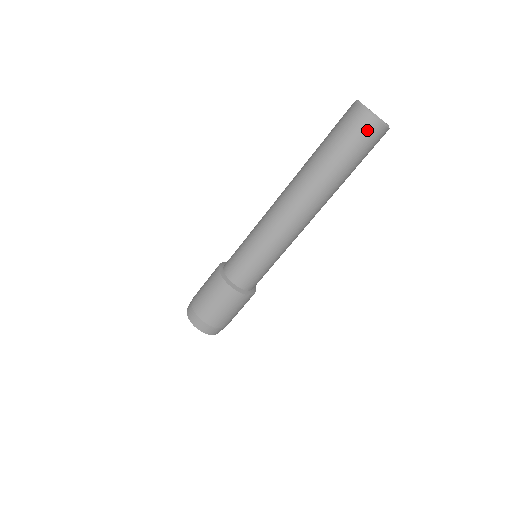
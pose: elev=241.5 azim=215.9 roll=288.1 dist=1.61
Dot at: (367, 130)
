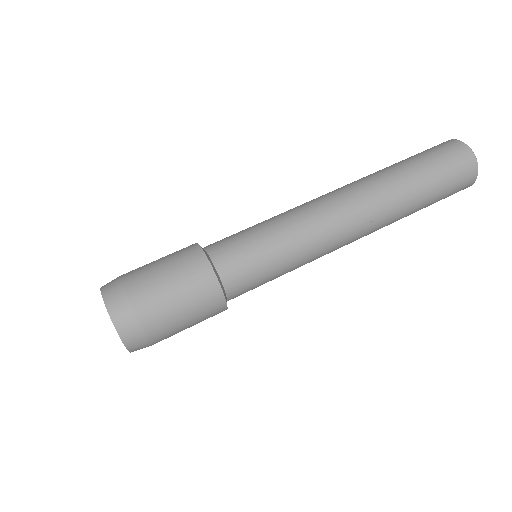
Dot at: (451, 148)
